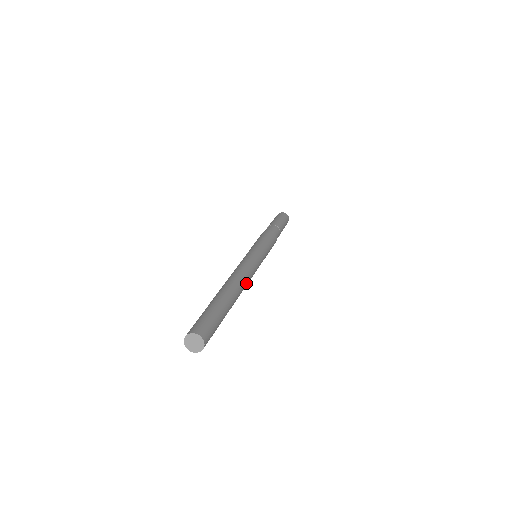
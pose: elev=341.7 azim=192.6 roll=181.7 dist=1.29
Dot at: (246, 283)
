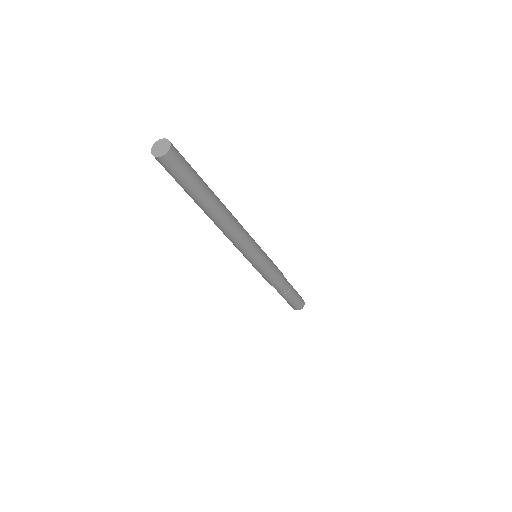
Dot at: (232, 229)
